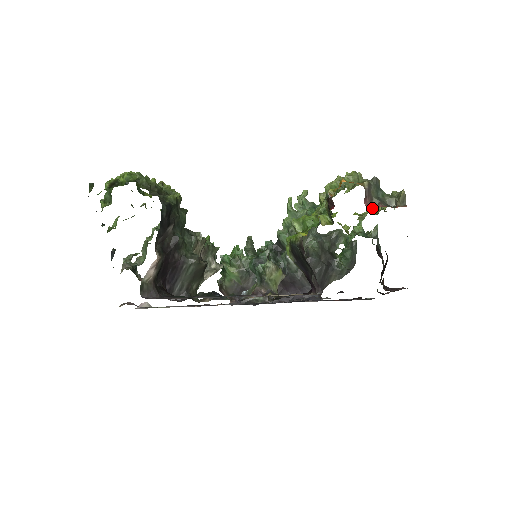
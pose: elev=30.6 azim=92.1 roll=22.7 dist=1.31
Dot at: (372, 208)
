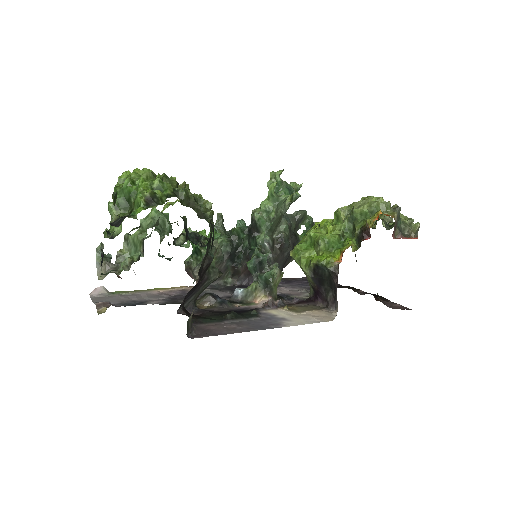
Dot at: occluded
